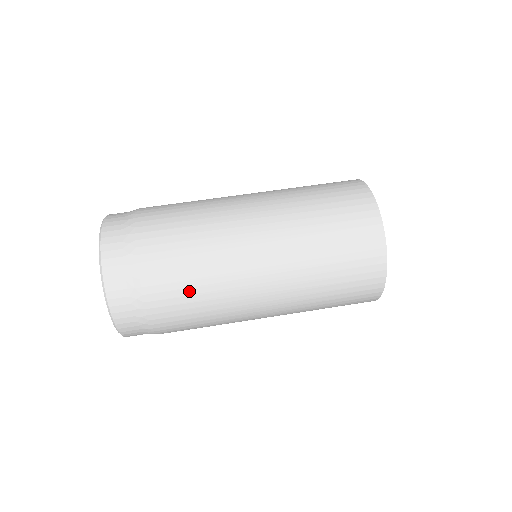
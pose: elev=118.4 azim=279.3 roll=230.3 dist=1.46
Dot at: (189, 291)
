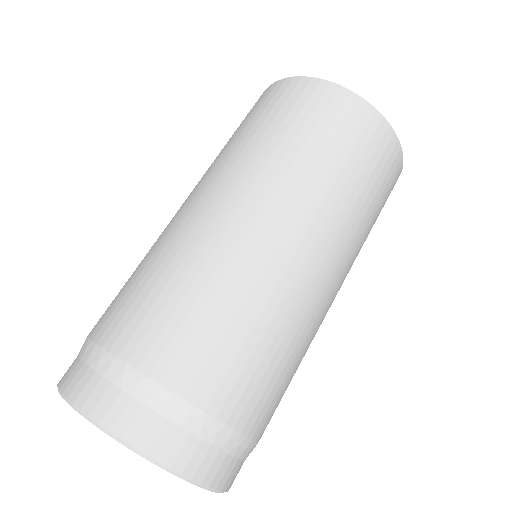
Dot at: (248, 347)
